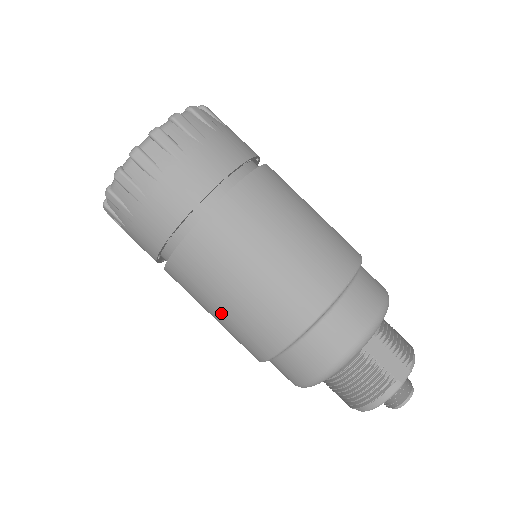
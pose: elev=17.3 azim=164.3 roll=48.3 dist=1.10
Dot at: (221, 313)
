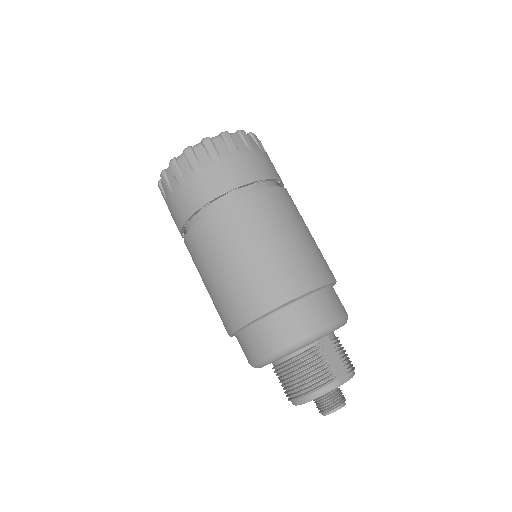
Dot at: (220, 276)
